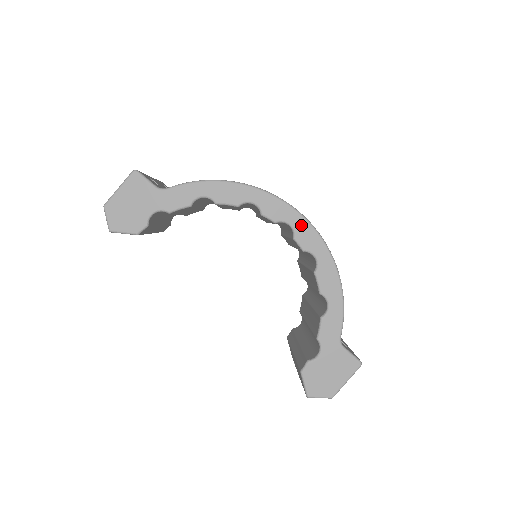
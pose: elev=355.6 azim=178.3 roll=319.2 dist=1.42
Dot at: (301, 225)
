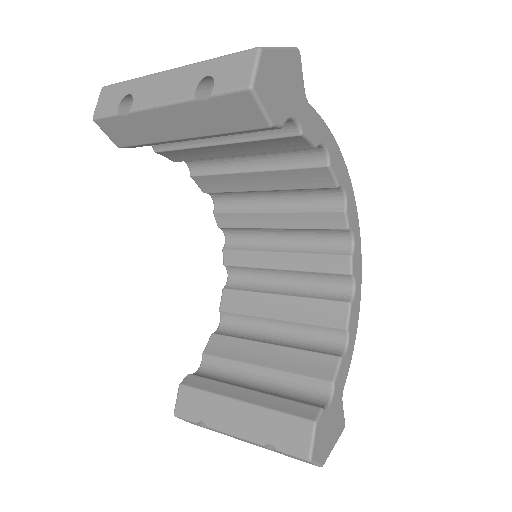
Dot at: (358, 246)
